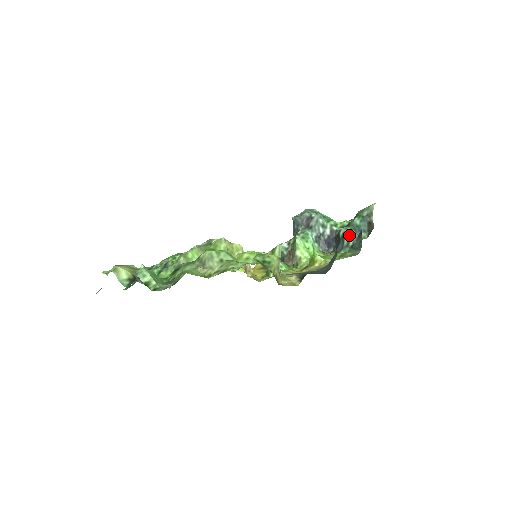
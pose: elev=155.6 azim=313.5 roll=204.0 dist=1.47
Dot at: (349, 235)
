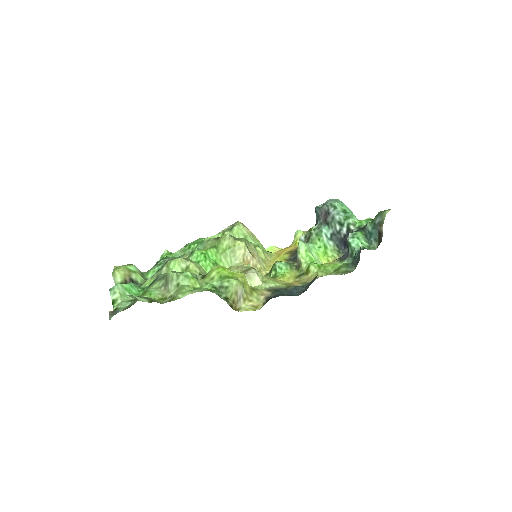
Dot at: (352, 245)
